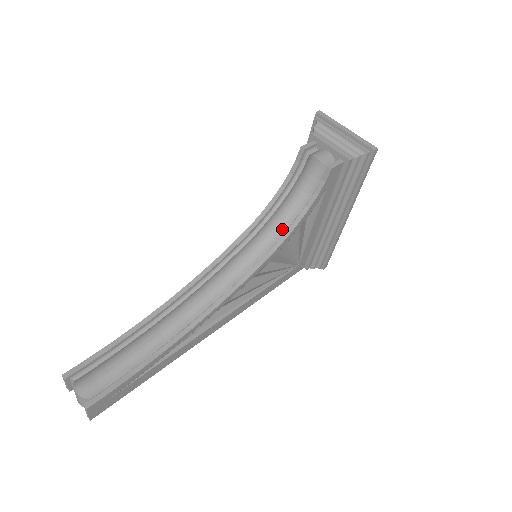
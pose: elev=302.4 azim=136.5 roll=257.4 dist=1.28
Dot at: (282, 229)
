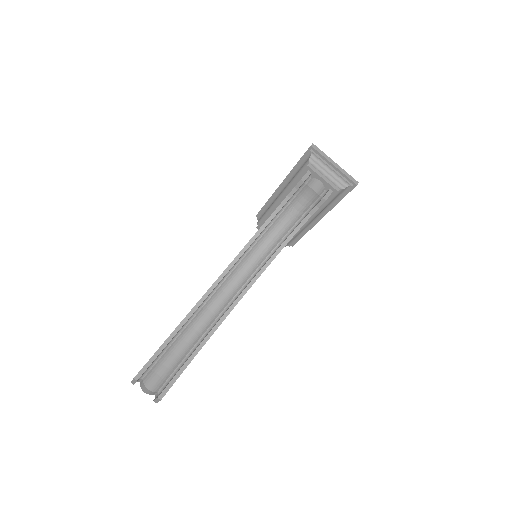
Dot at: (280, 238)
